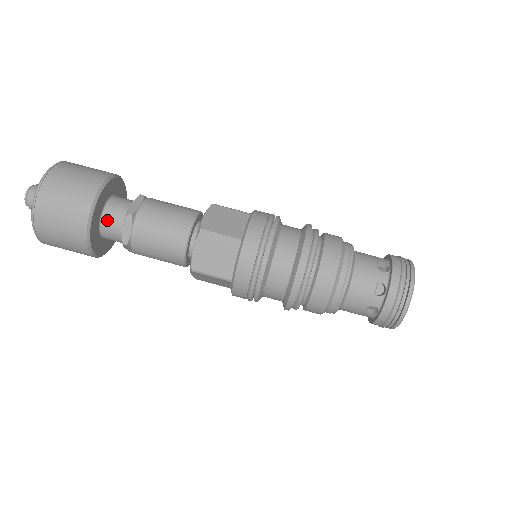
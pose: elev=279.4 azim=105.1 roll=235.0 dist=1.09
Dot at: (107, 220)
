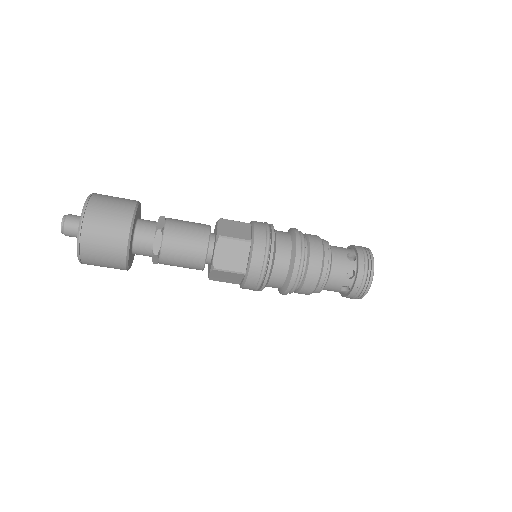
Dot at: (137, 252)
